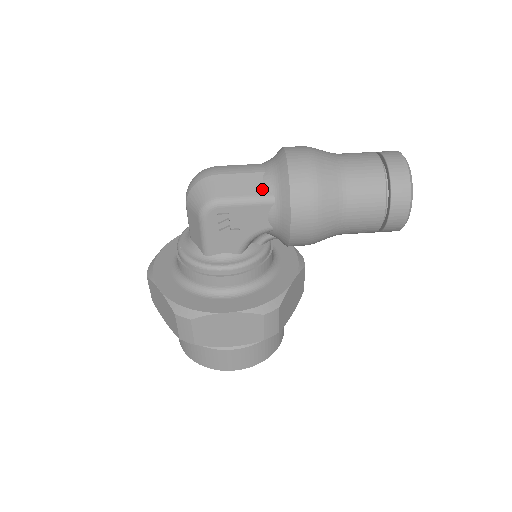
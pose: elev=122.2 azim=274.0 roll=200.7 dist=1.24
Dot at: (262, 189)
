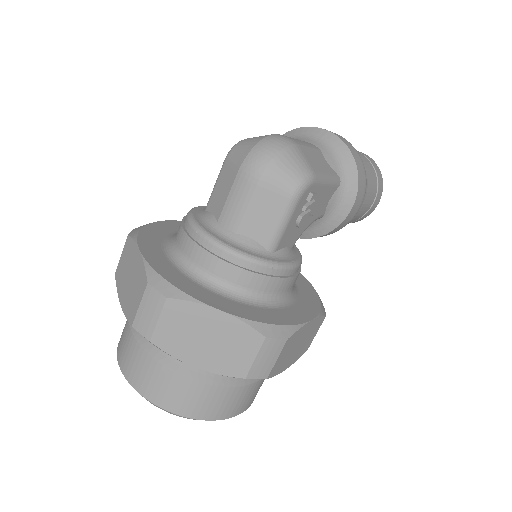
Dot at: (330, 168)
